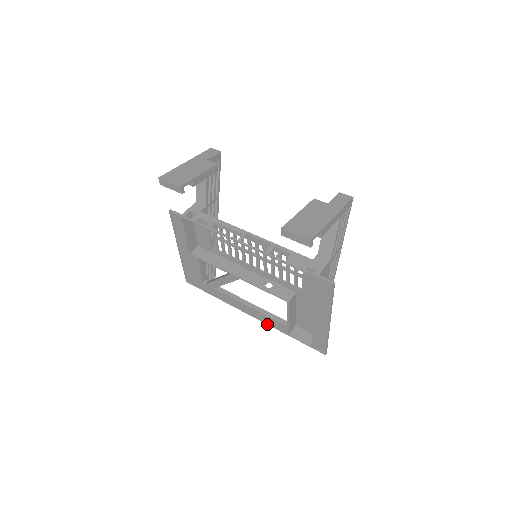
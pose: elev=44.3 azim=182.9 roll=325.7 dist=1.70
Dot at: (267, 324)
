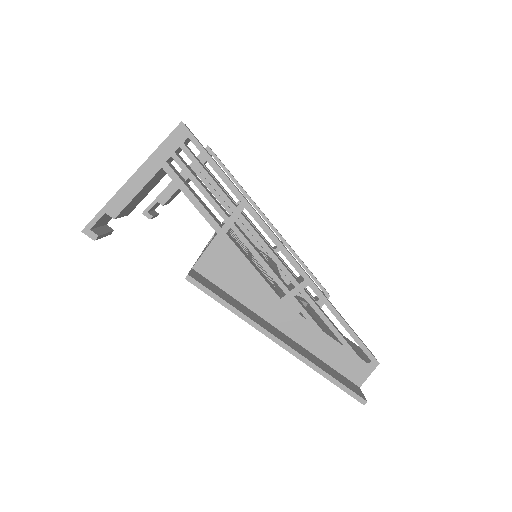
Dot at: occluded
